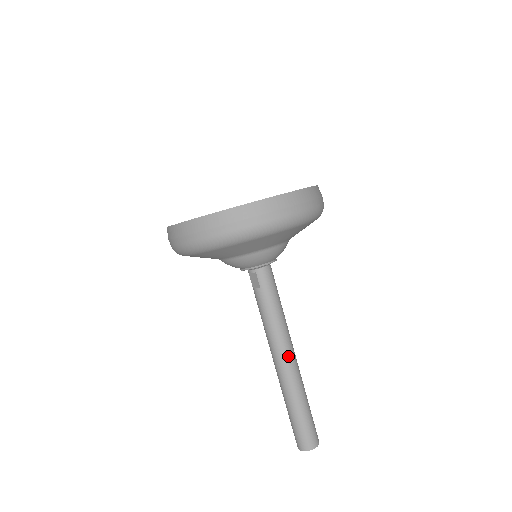
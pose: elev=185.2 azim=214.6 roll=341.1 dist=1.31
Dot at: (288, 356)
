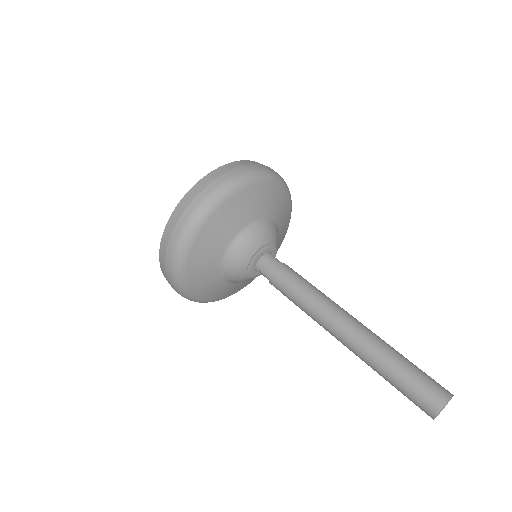
Dot at: (334, 322)
